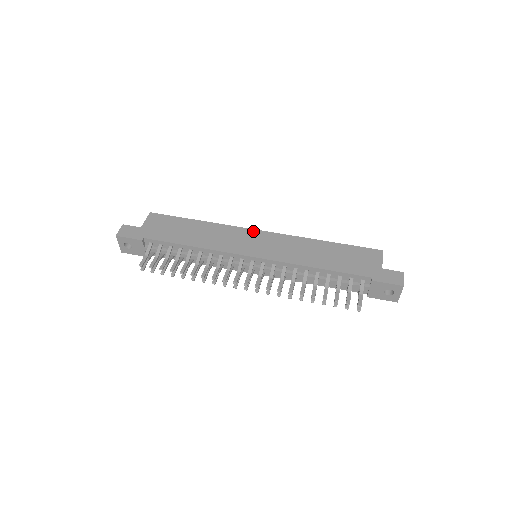
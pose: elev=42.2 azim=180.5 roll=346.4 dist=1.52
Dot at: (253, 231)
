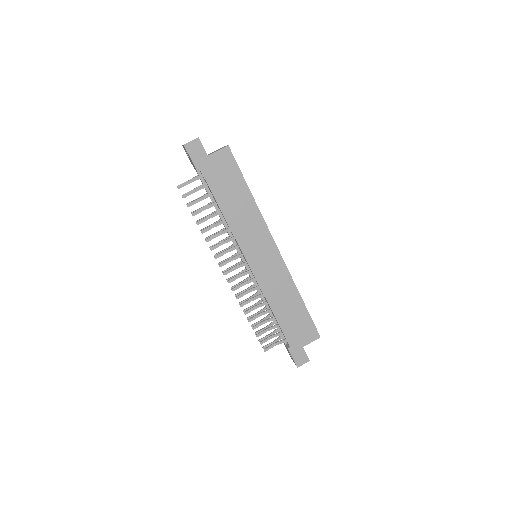
Dot at: (272, 243)
